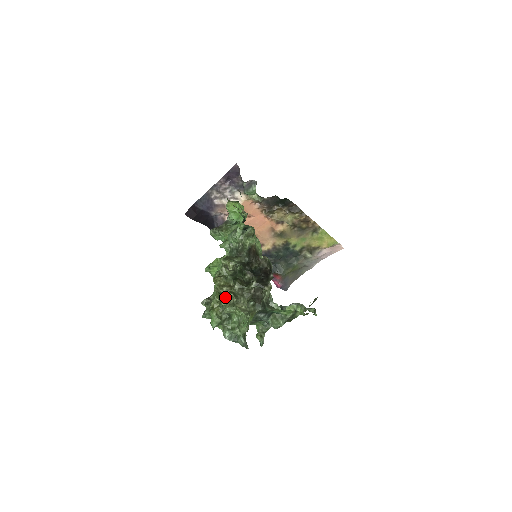
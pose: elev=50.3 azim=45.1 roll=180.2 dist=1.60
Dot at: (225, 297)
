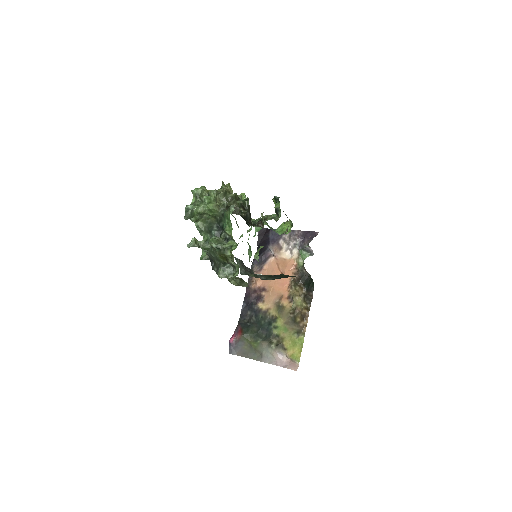
Dot at: (220, 191)
